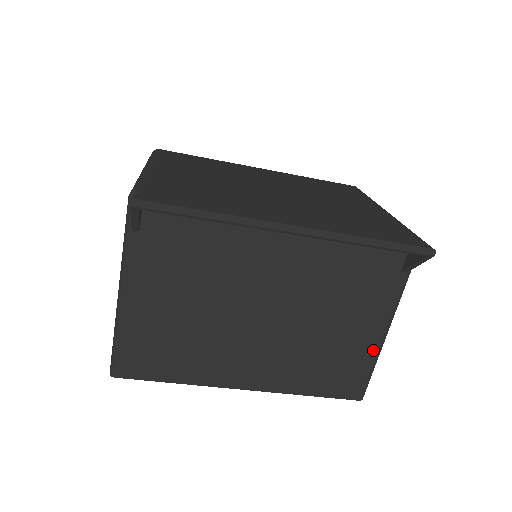
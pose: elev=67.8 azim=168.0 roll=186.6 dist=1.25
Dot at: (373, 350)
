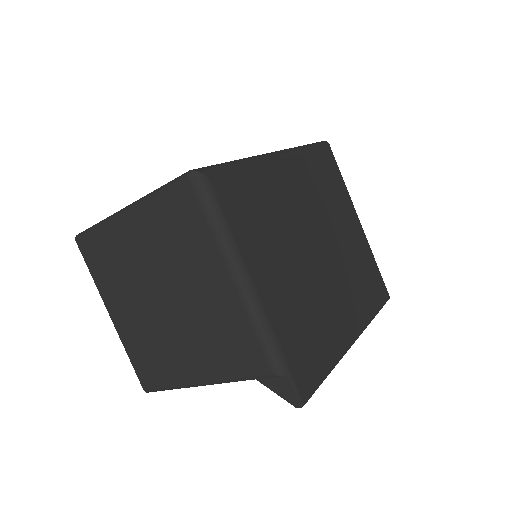
Dot at: occluded
